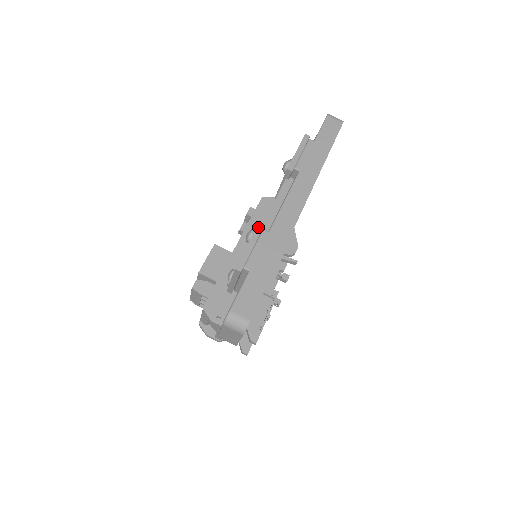
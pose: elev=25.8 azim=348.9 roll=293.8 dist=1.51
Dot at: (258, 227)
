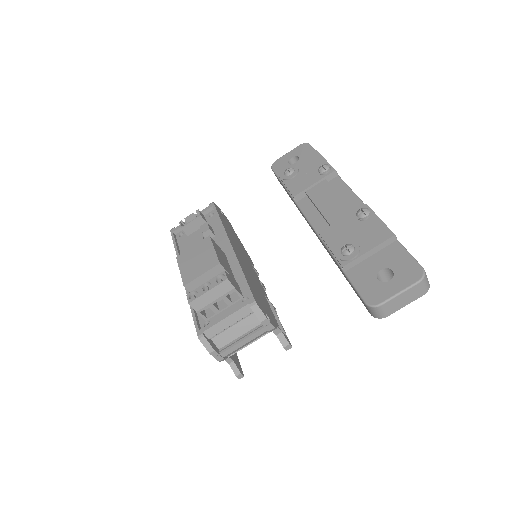
Dot at: (369, 207)
